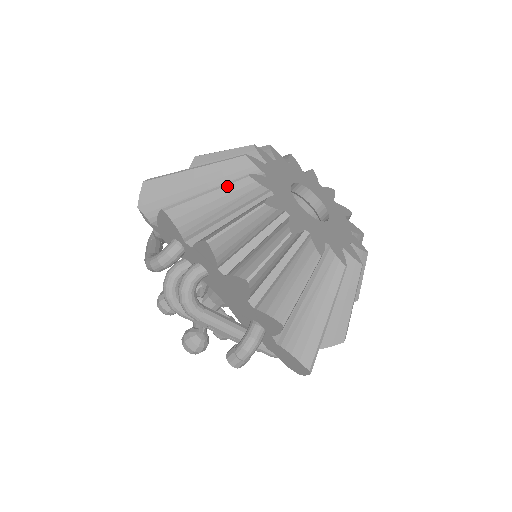
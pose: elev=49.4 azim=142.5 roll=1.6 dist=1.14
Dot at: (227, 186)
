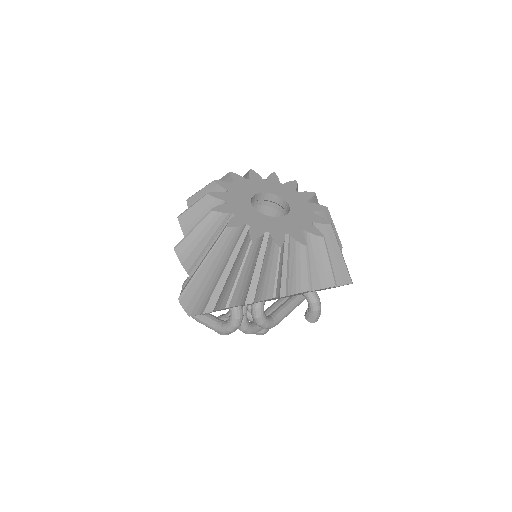
Dot at: (246, 259)
